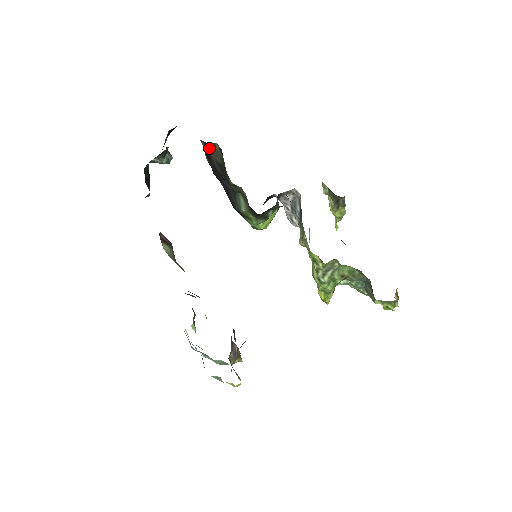
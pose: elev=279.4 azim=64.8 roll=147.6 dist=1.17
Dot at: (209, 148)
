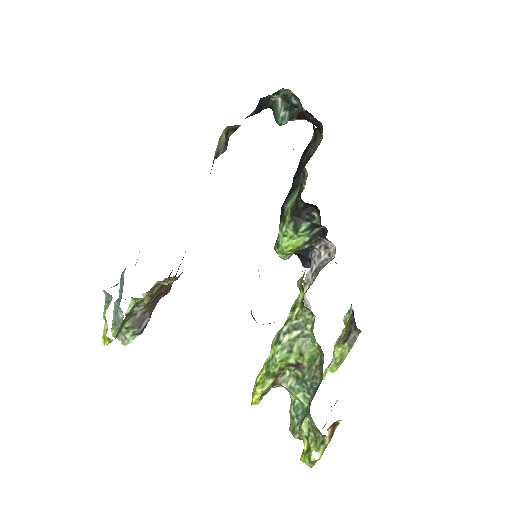
Dot at: (314, 141)
